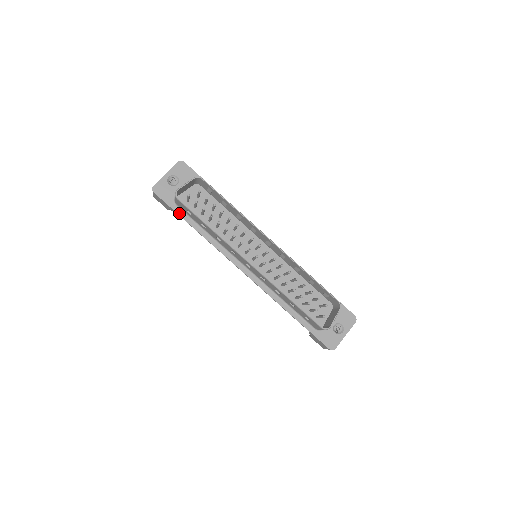
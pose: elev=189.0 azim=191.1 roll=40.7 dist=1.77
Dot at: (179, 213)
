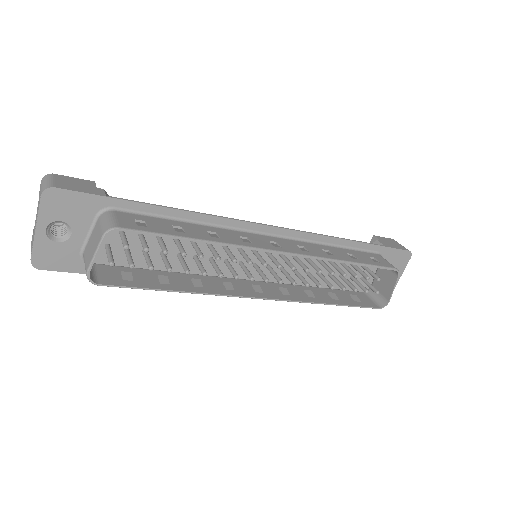
Dot at: occluded
